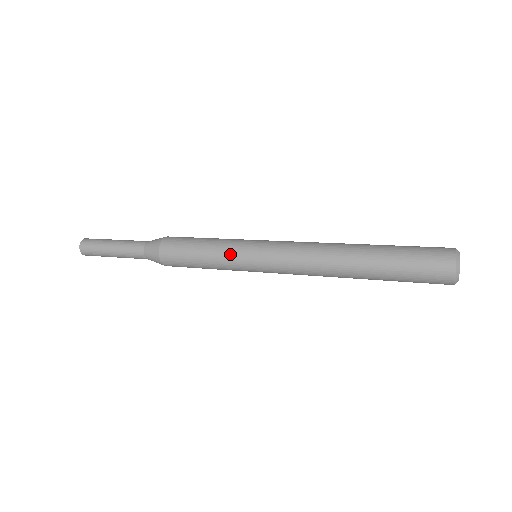
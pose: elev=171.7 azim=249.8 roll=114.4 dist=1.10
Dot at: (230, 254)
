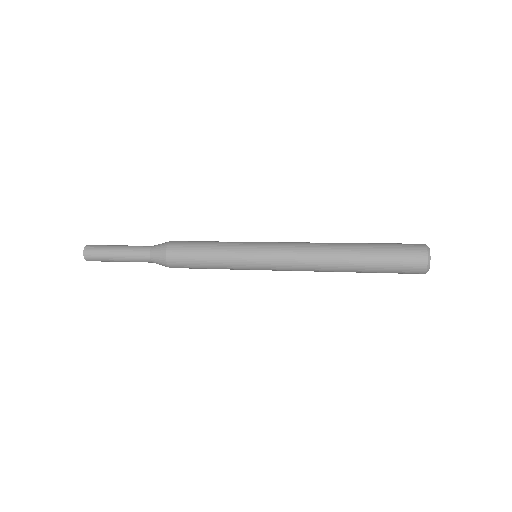
Dot at: (235, 265)
